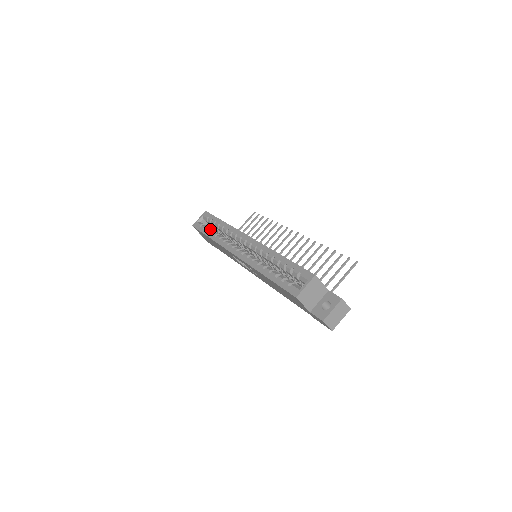
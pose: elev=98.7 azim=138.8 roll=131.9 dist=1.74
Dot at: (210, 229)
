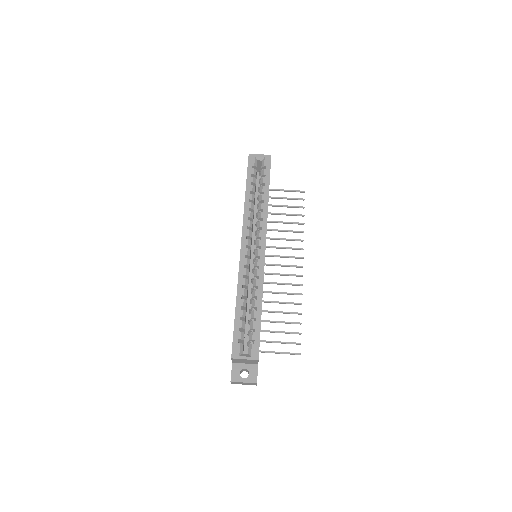
Dot at: (255, 183)
